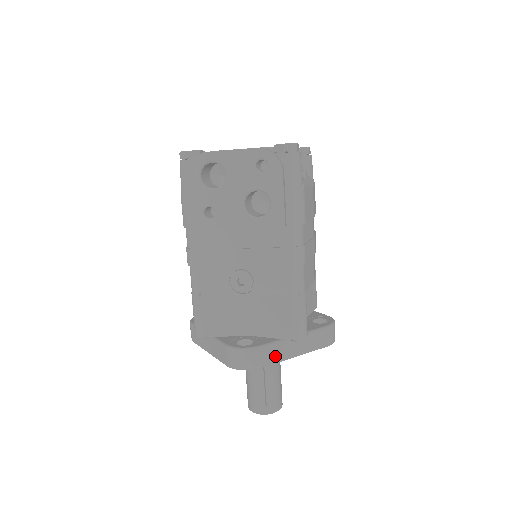
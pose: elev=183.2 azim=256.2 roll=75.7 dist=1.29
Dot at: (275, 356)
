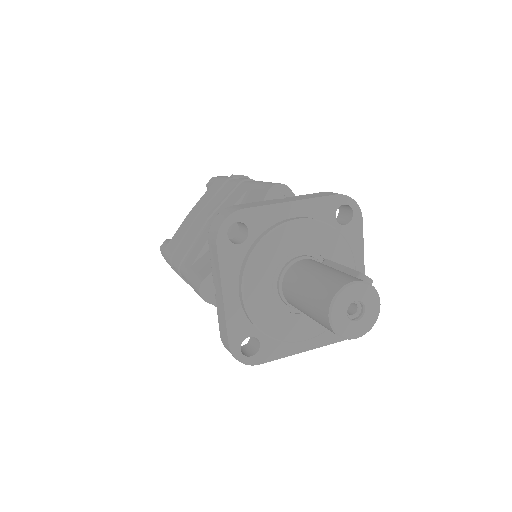
Dot at: occluded
